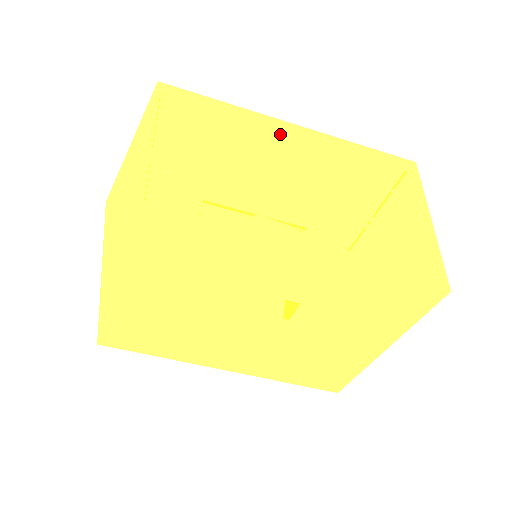
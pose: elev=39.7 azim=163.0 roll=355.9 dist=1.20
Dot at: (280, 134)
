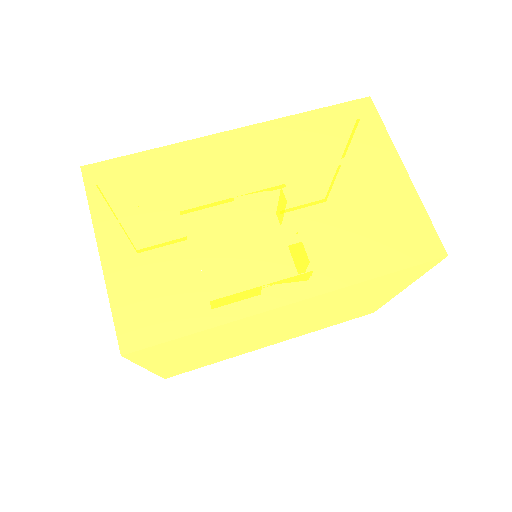
Dot at: (225, 156)
